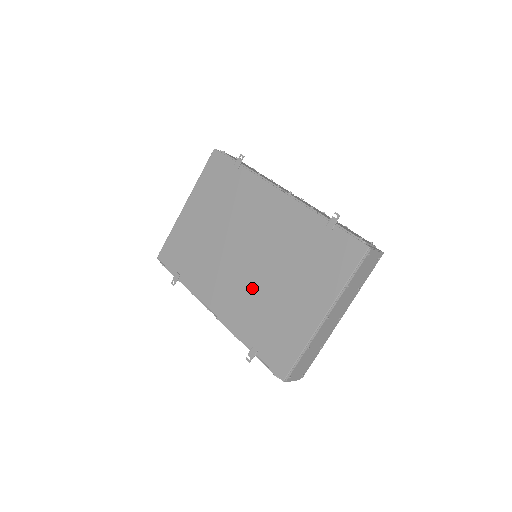
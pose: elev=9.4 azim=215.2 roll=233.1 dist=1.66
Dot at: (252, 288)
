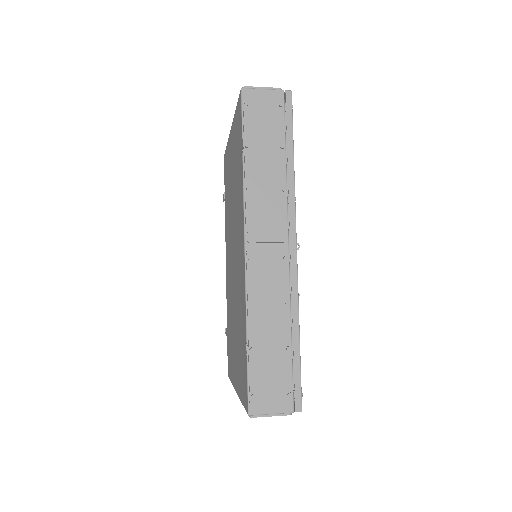
Dot at: (231, 291)
